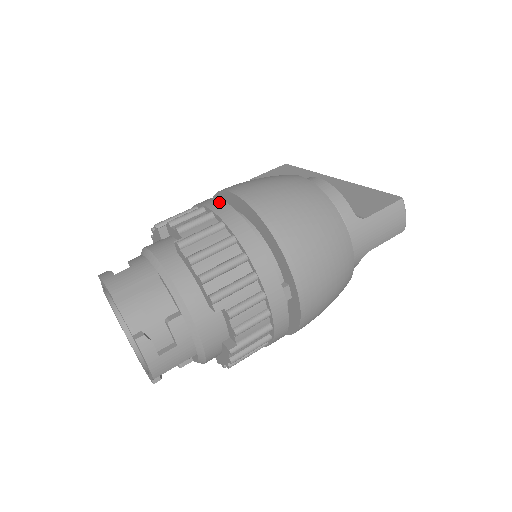
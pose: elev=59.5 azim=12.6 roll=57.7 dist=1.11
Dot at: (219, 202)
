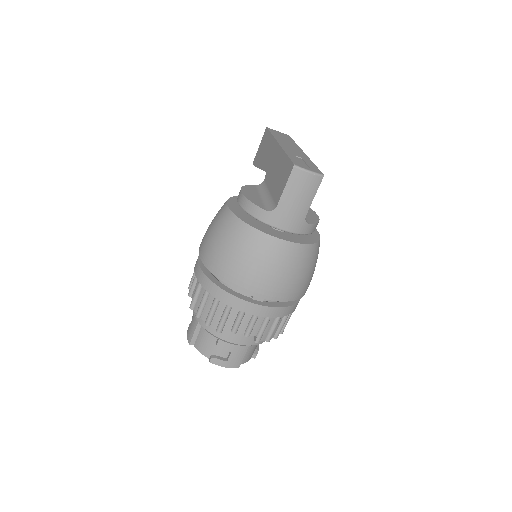
Dot at: (197, 263)
